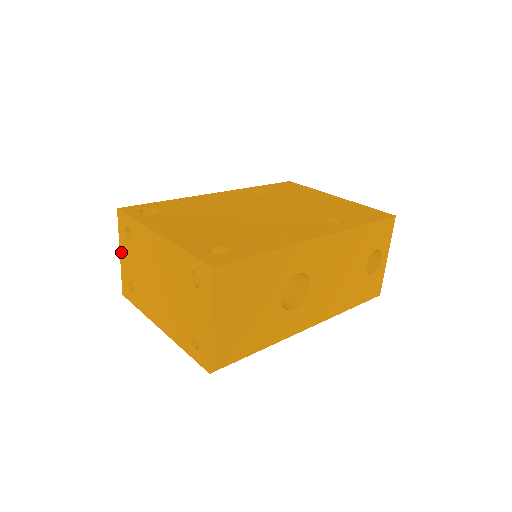
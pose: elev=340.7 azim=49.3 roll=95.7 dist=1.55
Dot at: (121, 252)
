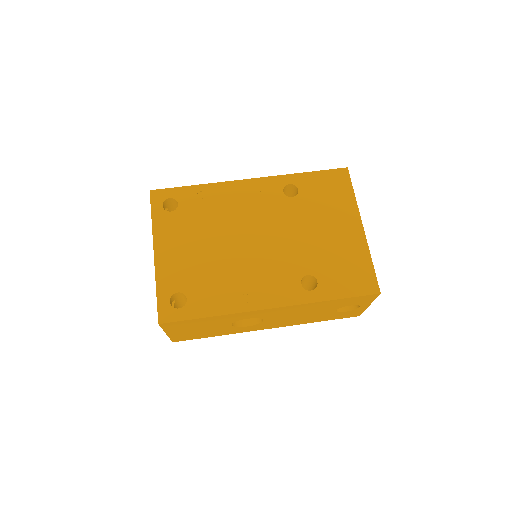
Dot at: occluded
